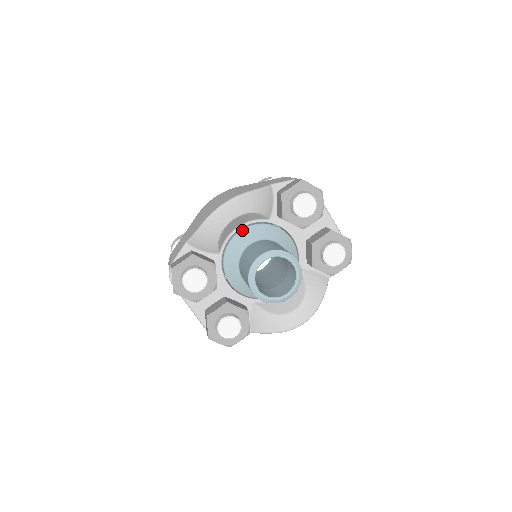
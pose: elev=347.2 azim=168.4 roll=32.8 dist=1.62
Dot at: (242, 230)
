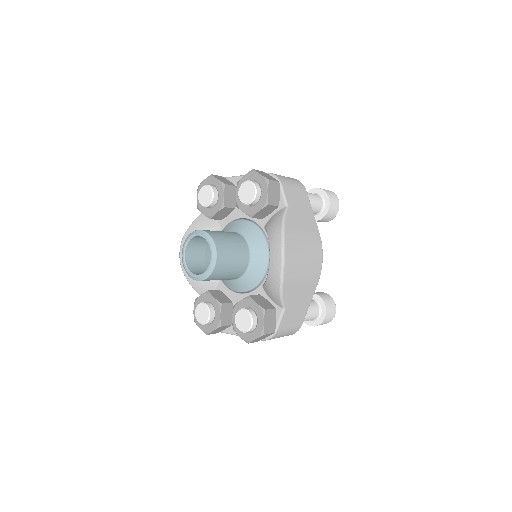
Dot at: occluded
